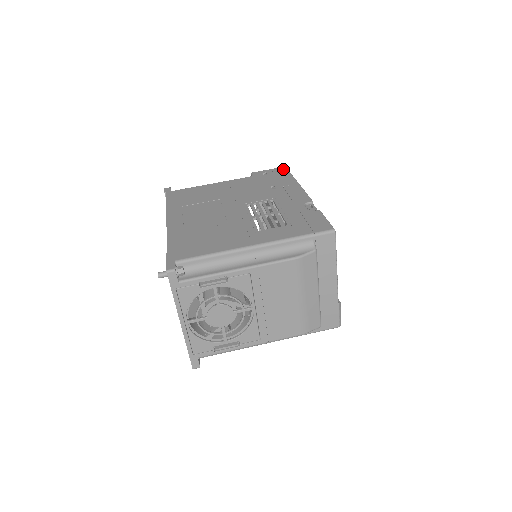
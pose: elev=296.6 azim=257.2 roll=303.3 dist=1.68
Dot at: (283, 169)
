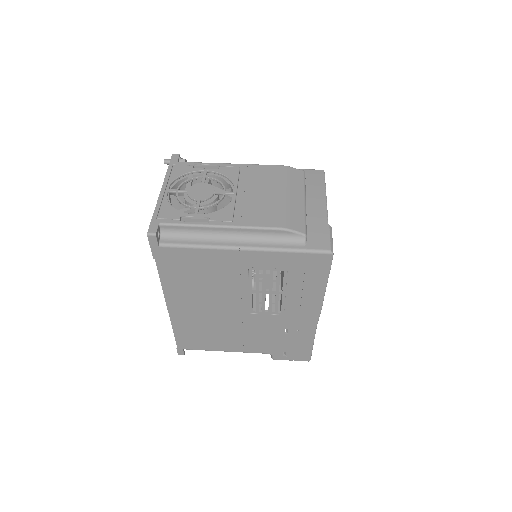
Dot at: occluded
